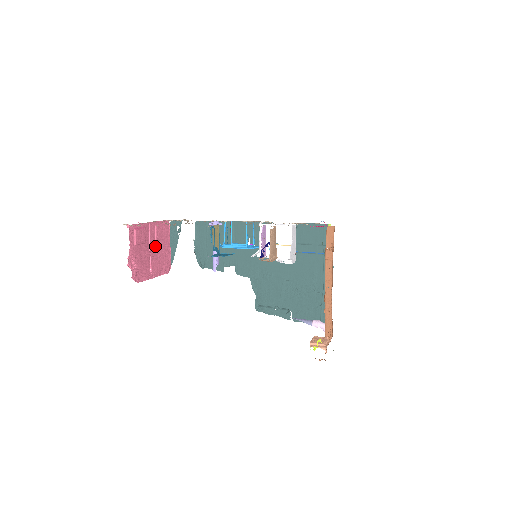
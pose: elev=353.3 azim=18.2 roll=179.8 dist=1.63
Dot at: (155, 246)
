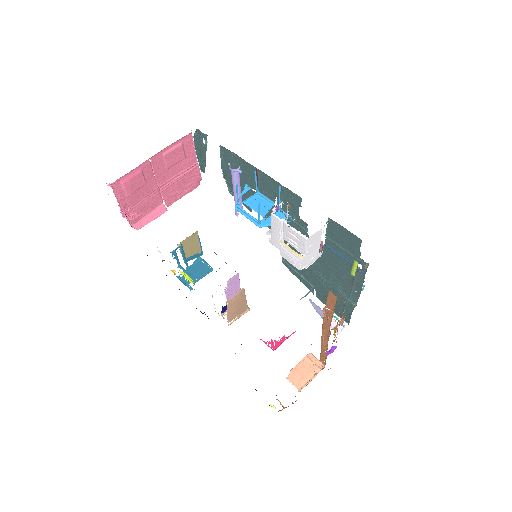
Dot at: (167, 174)
